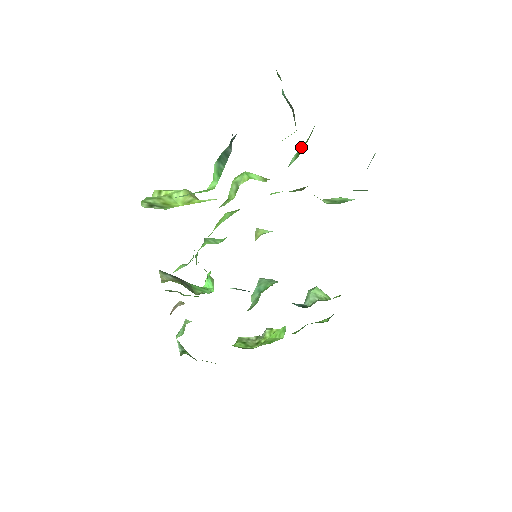
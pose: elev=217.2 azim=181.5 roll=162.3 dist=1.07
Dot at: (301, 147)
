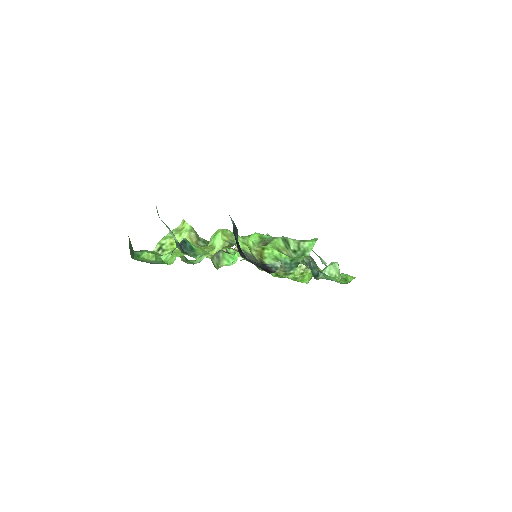
Dot at: occluded
